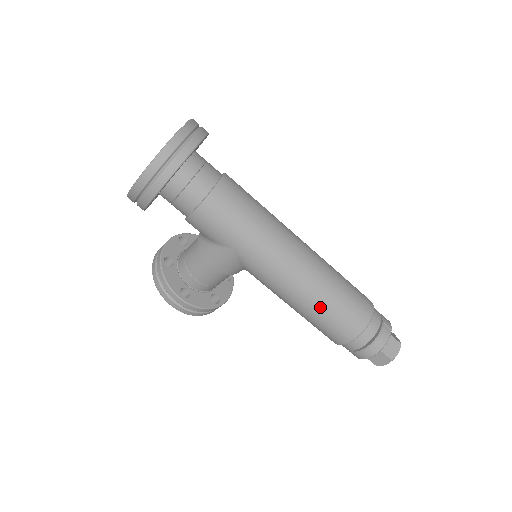
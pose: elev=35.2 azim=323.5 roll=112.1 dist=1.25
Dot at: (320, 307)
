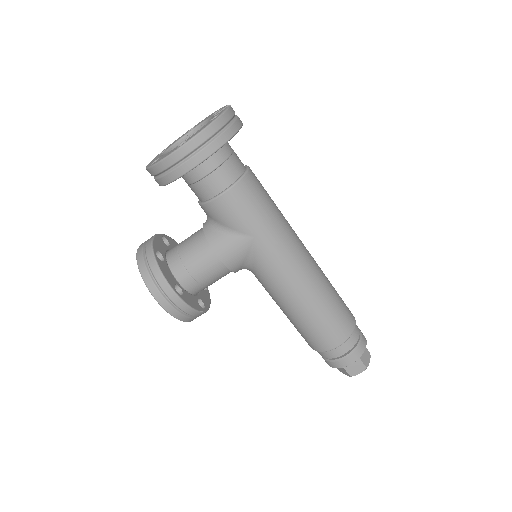
Dot at: (321, 306)
